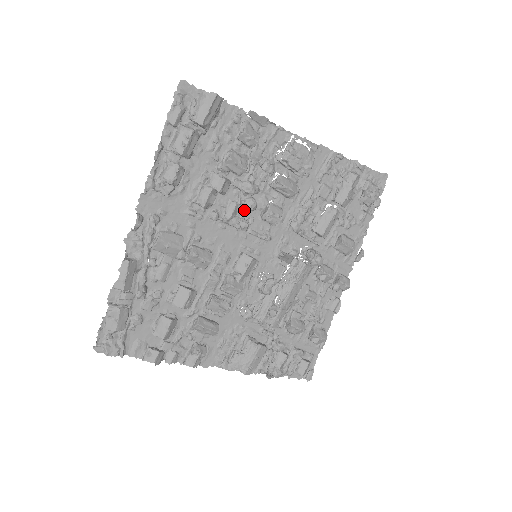
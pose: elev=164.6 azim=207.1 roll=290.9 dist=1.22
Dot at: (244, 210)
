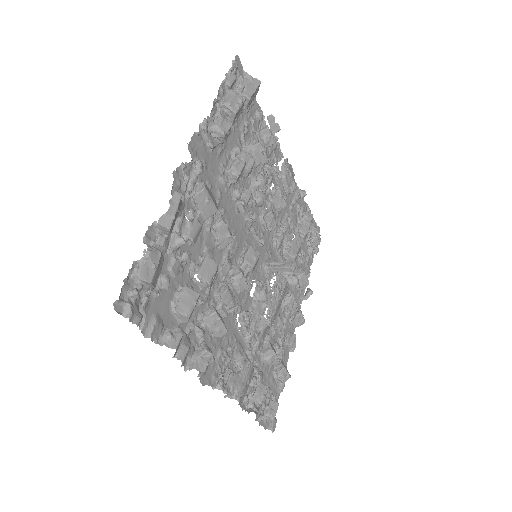
Dot at: (251, 204)
